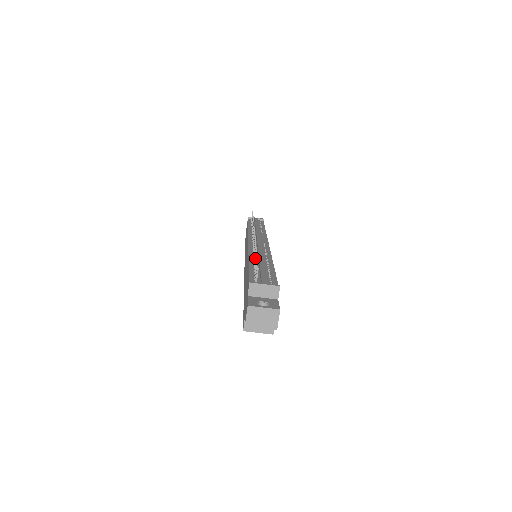
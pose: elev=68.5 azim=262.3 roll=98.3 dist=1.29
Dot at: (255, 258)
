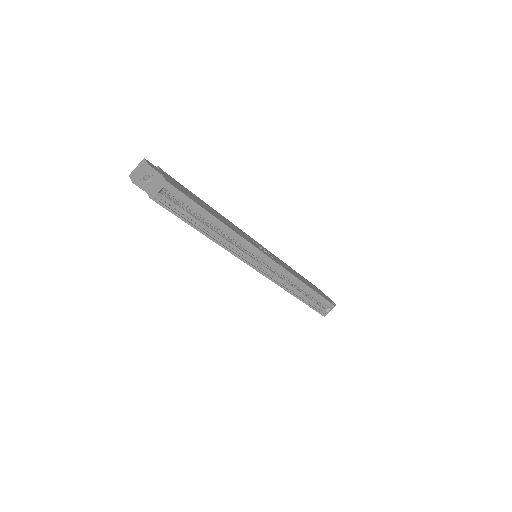
Dot at: occluded
